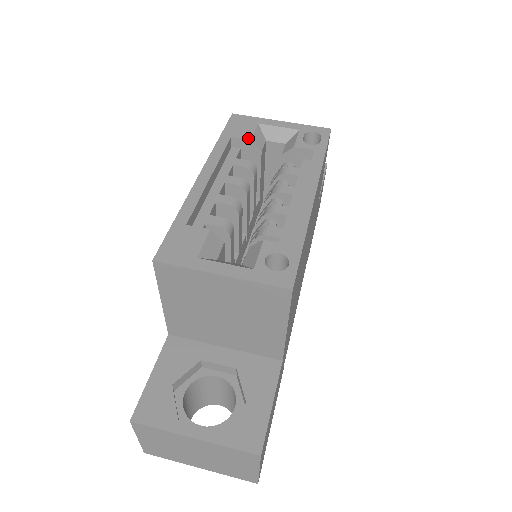
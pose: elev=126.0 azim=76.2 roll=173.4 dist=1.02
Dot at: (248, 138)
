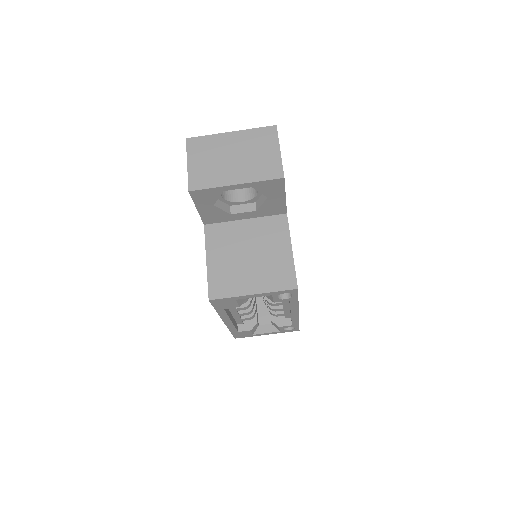
Dot at: occluded
